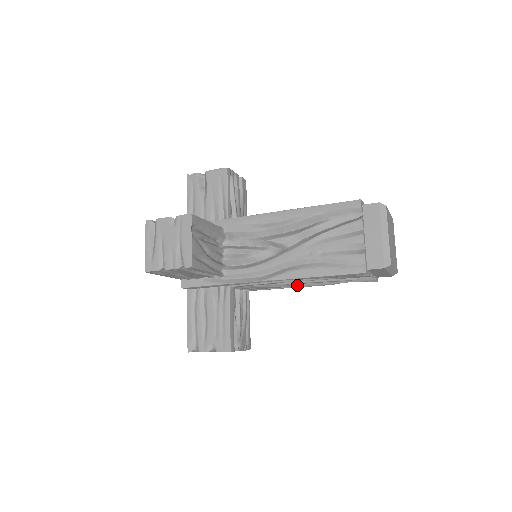
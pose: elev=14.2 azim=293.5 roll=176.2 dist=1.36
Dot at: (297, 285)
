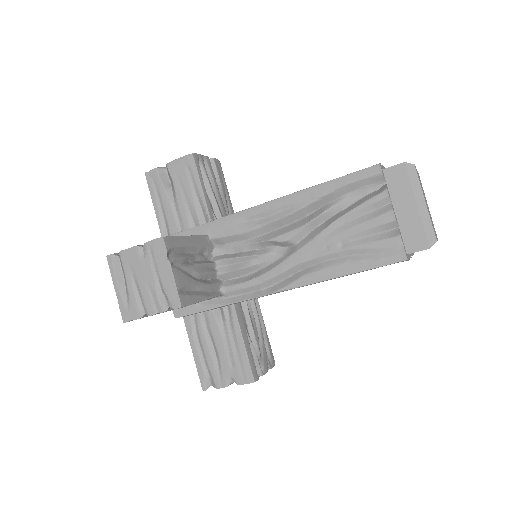
Dot at: occluded
